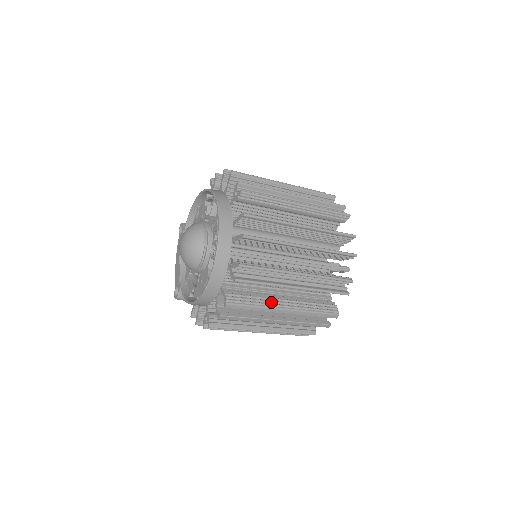
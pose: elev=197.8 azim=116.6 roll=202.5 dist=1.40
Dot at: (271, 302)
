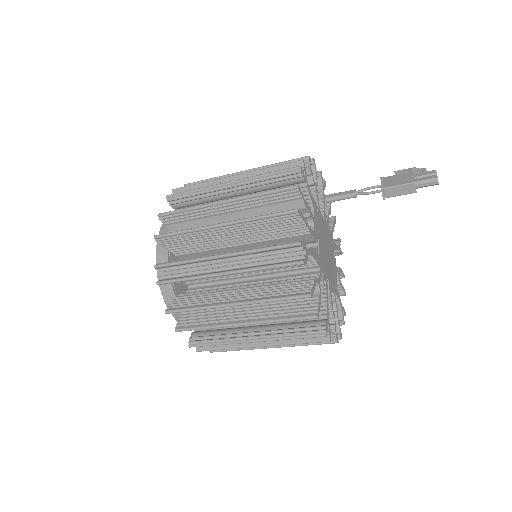
Dot at: occluded
